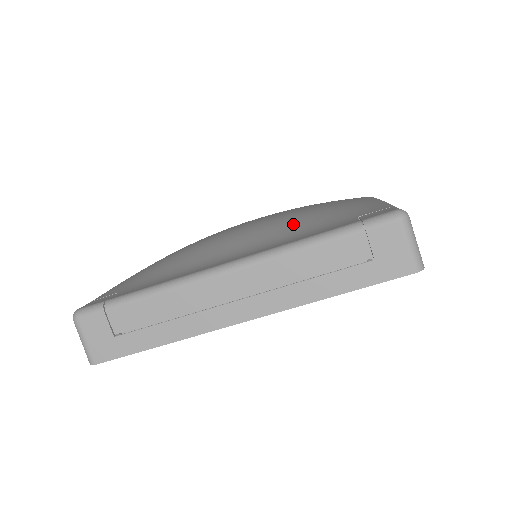
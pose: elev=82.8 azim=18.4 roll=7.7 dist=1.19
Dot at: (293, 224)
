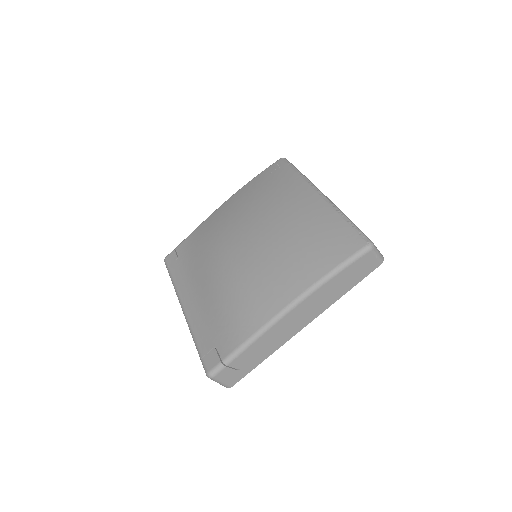
Dot at: (217, 305)
